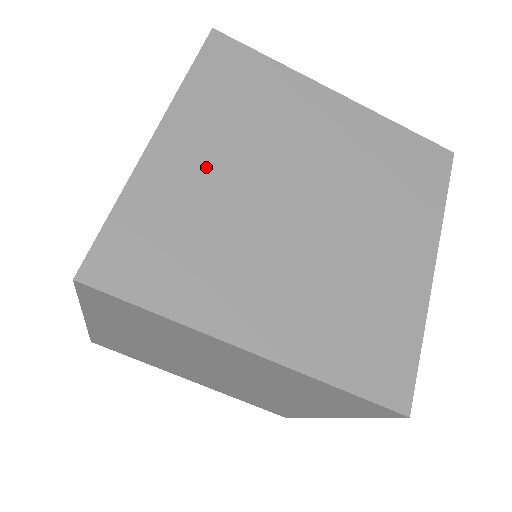
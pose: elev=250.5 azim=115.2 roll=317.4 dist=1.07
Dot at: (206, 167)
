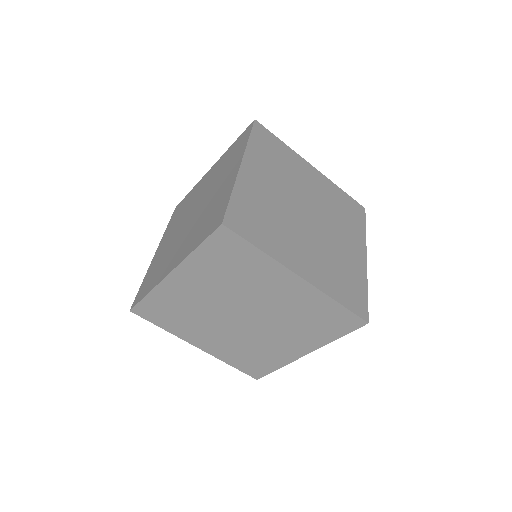
Dot at: (266, 186)
